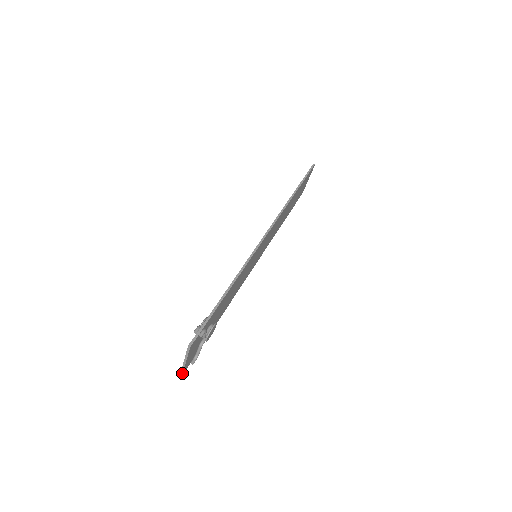
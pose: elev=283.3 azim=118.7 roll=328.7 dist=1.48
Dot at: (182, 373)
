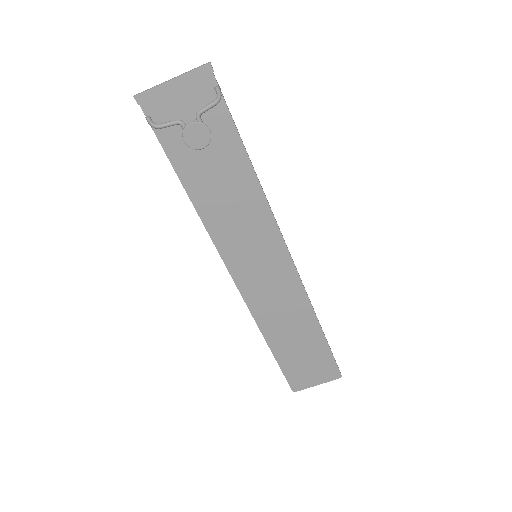
Dot at: (142, 93)
